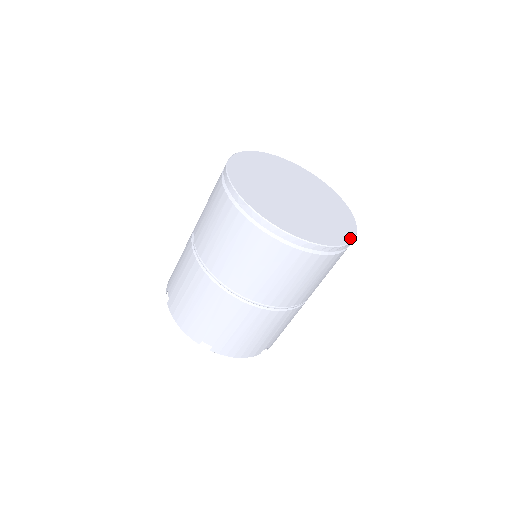
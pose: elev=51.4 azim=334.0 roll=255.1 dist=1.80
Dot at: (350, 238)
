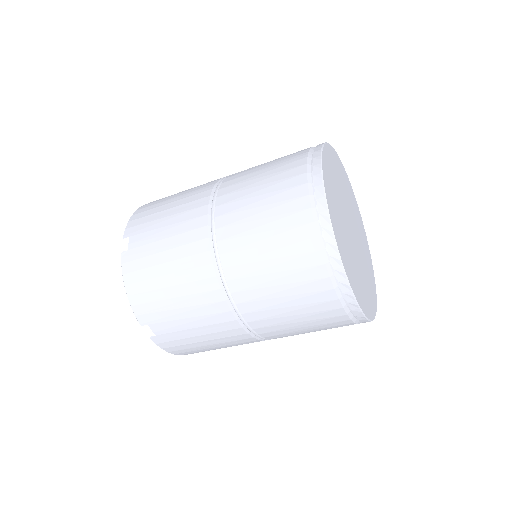
Dot at: (369, 250)
